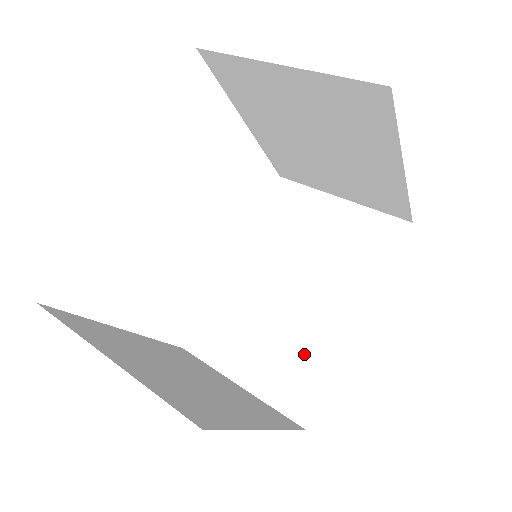
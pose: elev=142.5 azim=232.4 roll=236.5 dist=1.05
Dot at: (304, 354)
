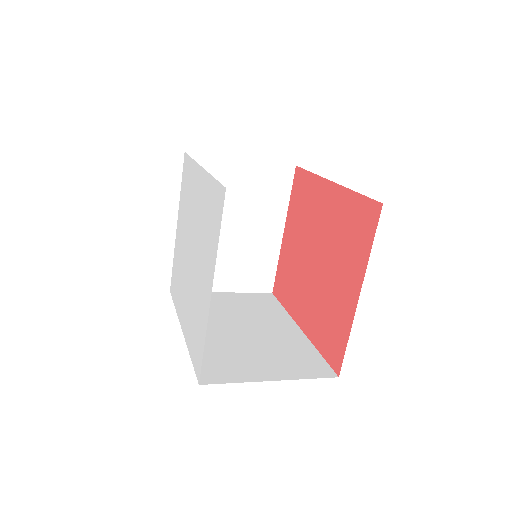
Dot at: (291, 350)
